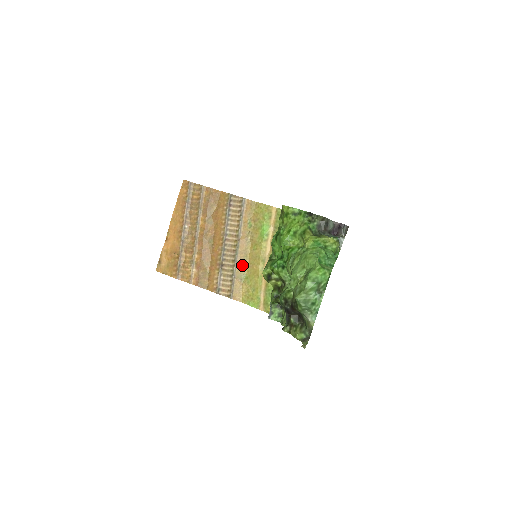
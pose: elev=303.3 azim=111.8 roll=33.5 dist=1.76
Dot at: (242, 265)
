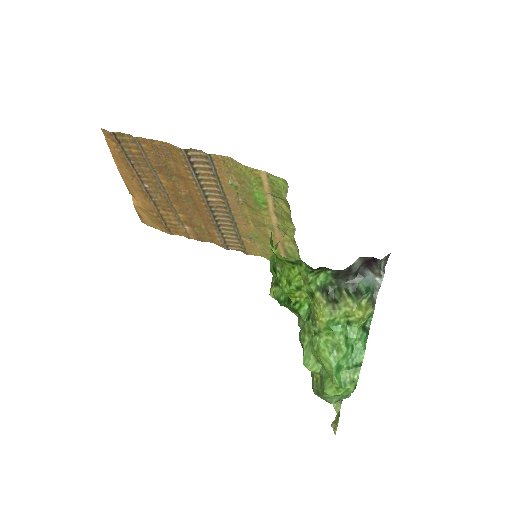
Dot at: (245, 226)
